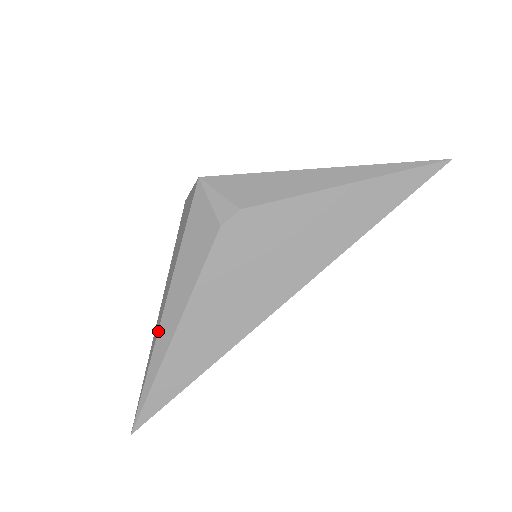
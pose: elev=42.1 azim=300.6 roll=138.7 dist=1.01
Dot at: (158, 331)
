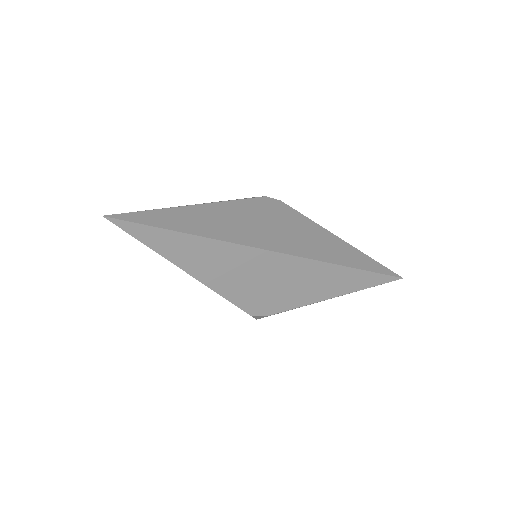
Dot at: occluded
